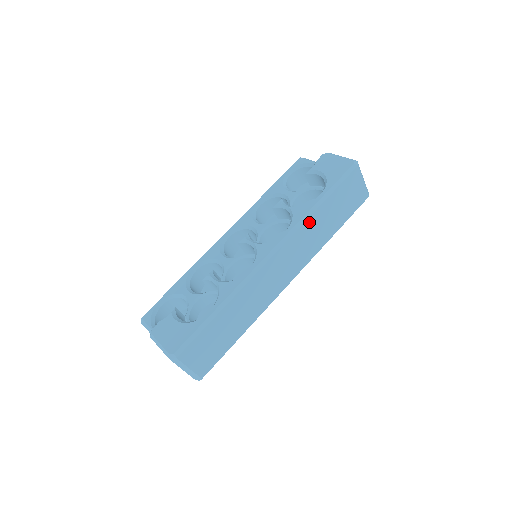
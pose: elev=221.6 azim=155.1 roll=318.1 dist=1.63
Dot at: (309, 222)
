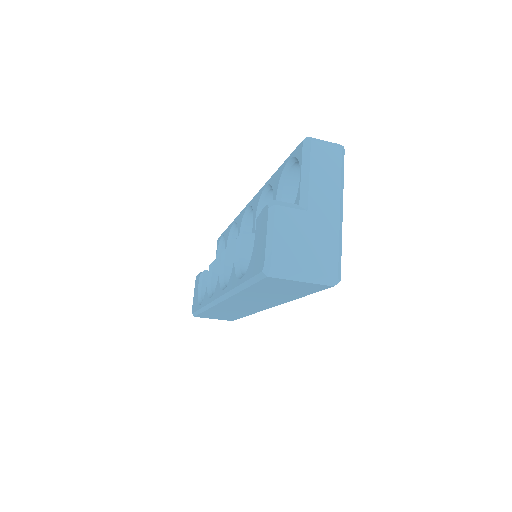
Dot at: (240, 295)
